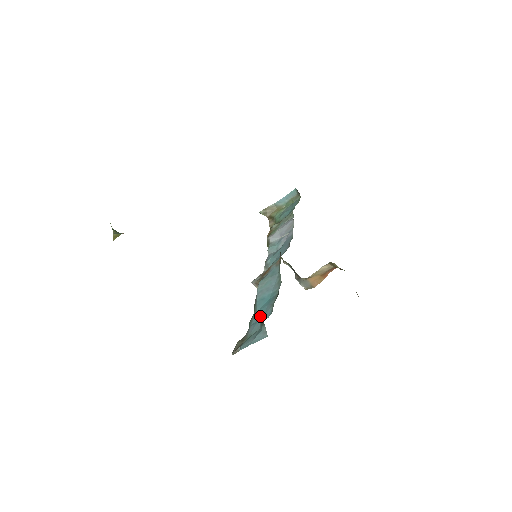
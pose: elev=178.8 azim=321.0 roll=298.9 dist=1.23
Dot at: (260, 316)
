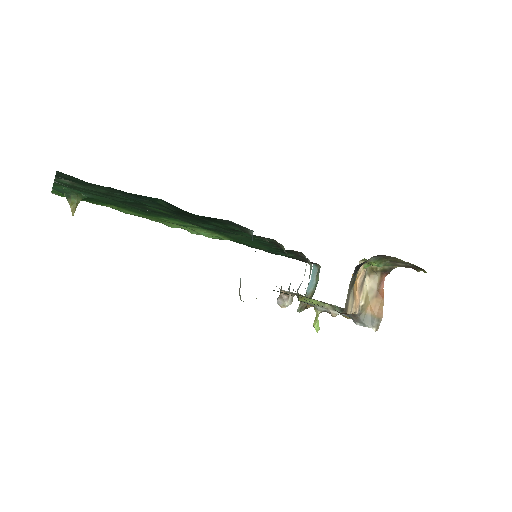
Dot at: occluded
